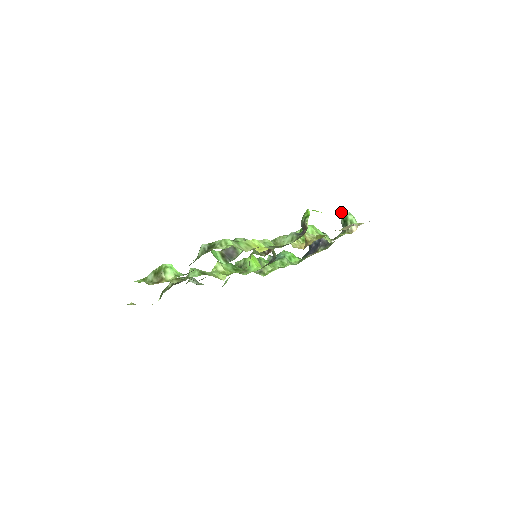
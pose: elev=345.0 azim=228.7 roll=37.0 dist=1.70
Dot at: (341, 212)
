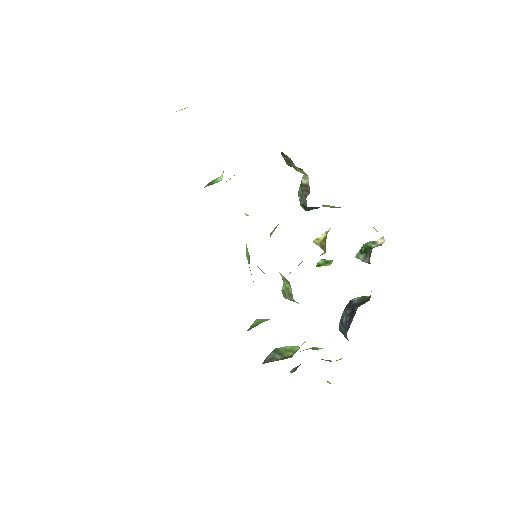
Dot at: occluded
